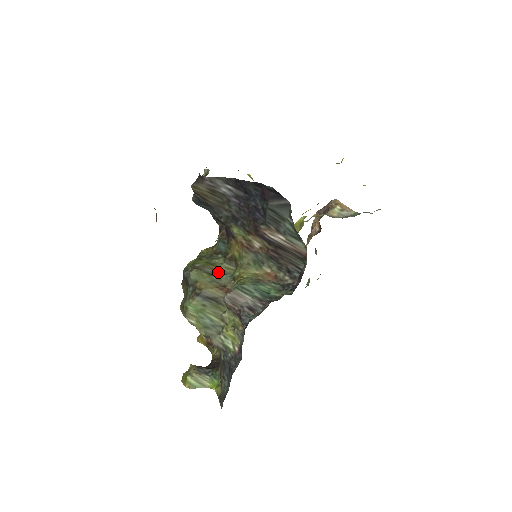
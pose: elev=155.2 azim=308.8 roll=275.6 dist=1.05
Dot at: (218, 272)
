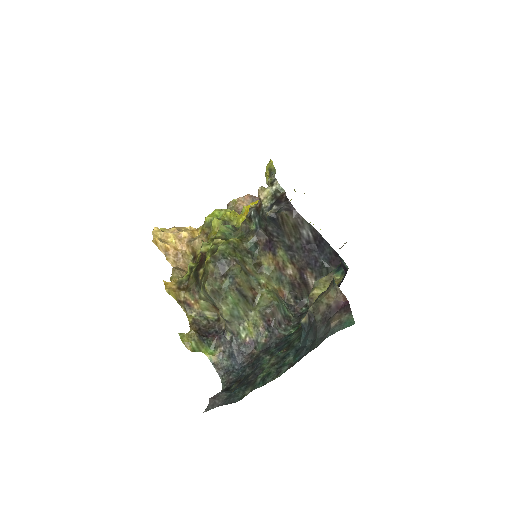
Dot at: (248, 272)
